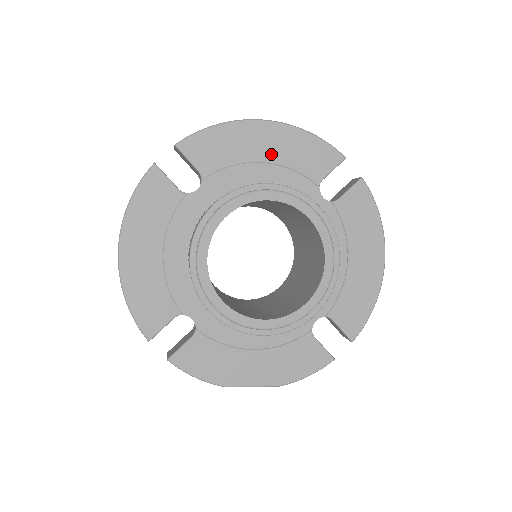
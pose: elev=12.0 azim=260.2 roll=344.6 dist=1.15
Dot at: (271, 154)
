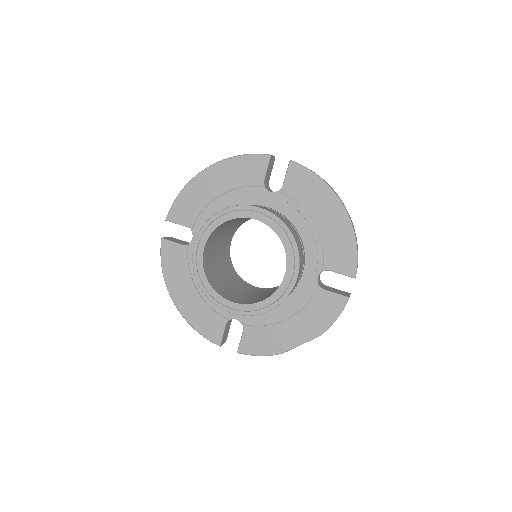
Dot at: (222, 187)
